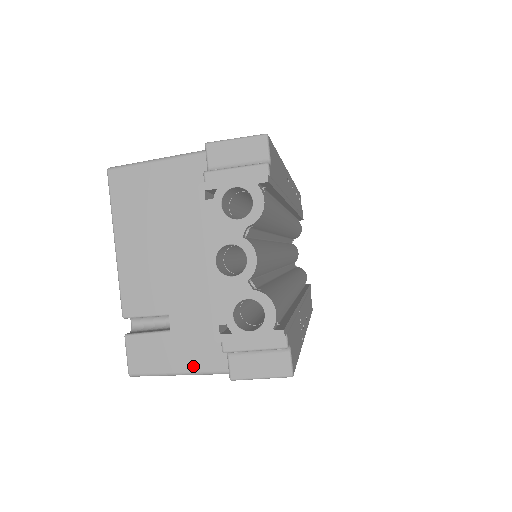
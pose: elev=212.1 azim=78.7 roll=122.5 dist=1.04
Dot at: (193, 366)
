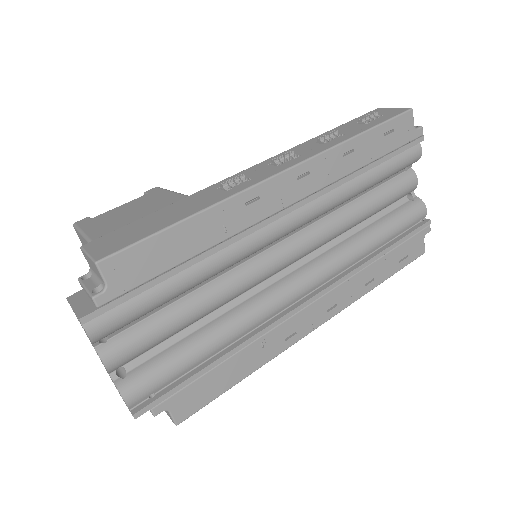
Dot at: occluded
